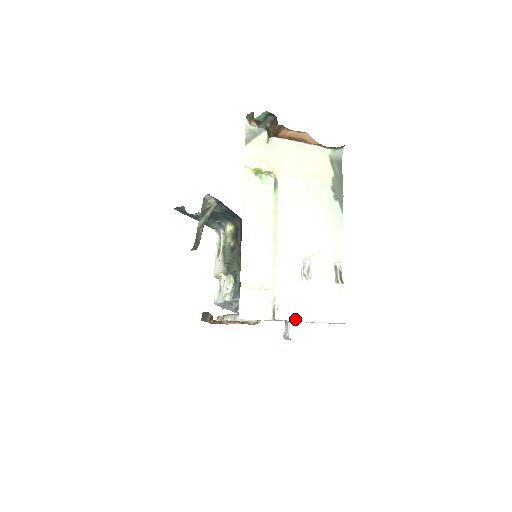
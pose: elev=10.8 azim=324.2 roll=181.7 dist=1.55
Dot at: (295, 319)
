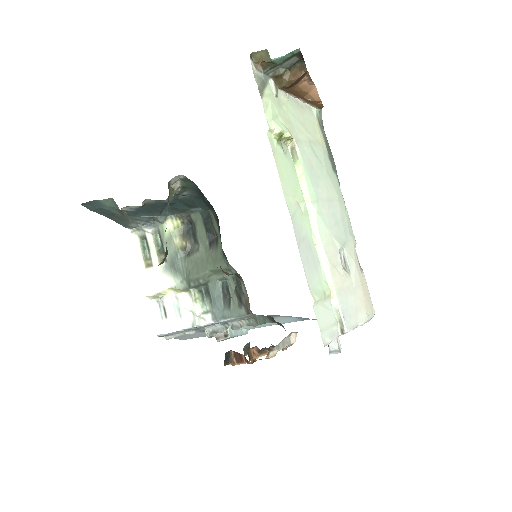
Dot at: (356, 325)
